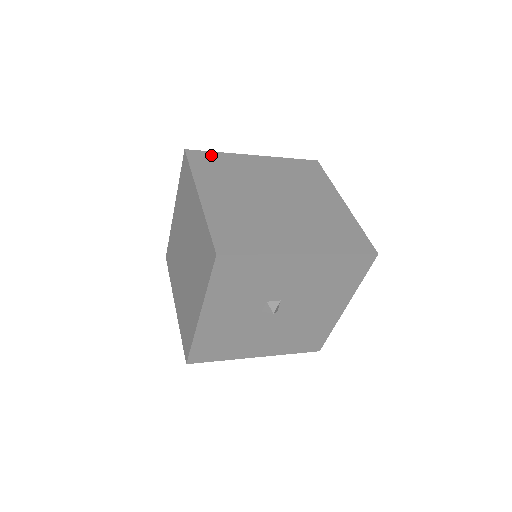
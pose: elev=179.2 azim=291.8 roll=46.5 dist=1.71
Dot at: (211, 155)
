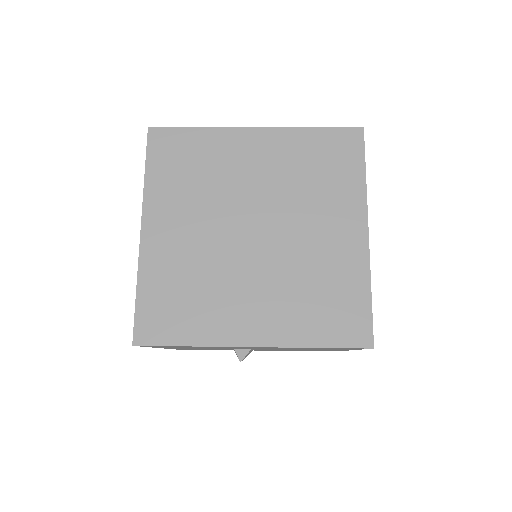
Dot at: (184, 136)
